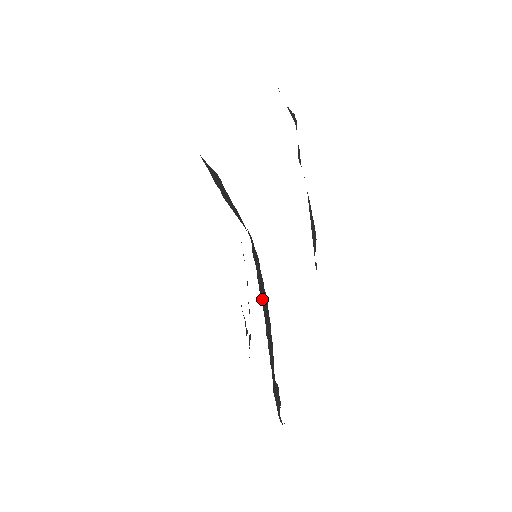
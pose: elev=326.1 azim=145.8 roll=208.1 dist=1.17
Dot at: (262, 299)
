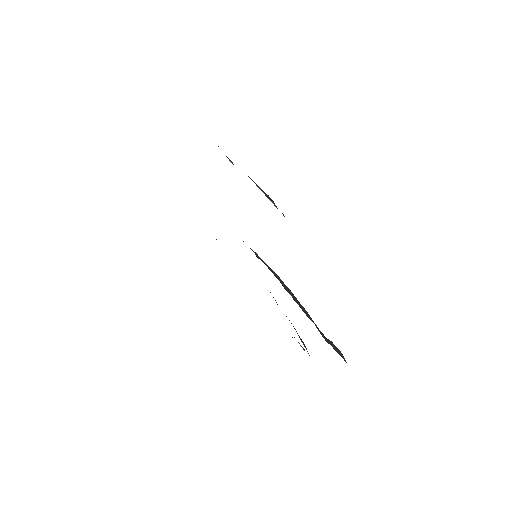
Dot at: (269, 269)
